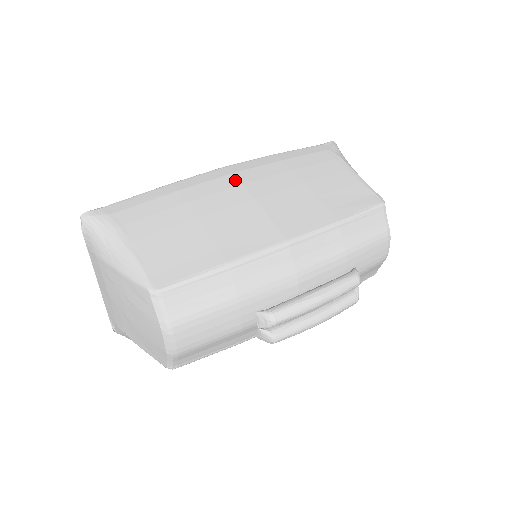
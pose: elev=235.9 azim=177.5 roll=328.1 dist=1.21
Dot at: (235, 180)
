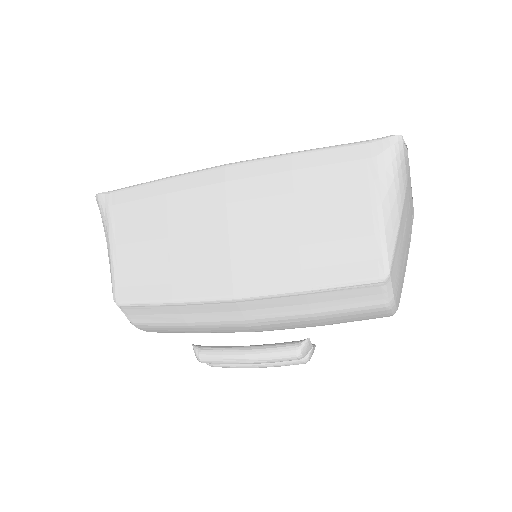
Dot at: (222, 194)
